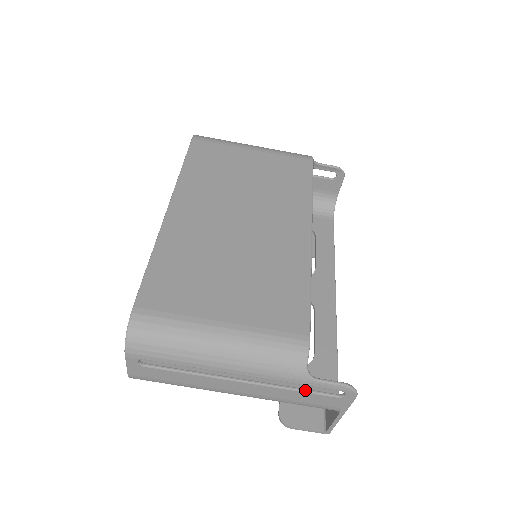
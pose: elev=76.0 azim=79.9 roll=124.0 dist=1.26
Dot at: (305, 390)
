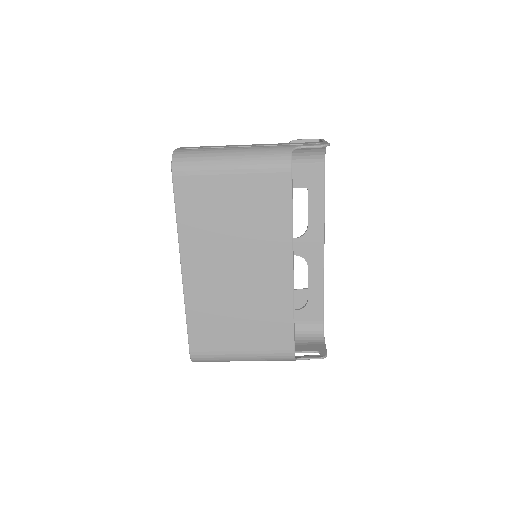
Dot at: occluded
